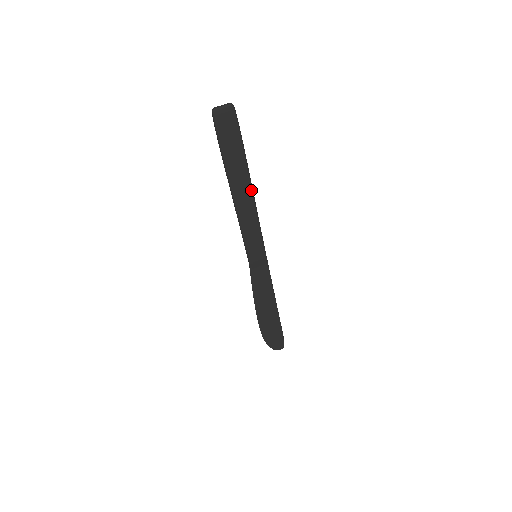
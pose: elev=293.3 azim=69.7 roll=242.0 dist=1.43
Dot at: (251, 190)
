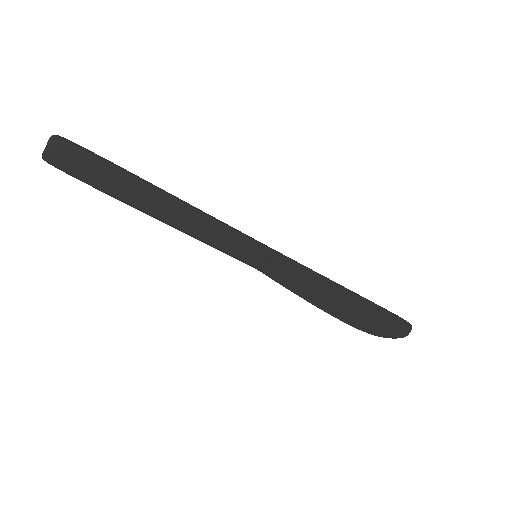
Dot at: (168, 196)
